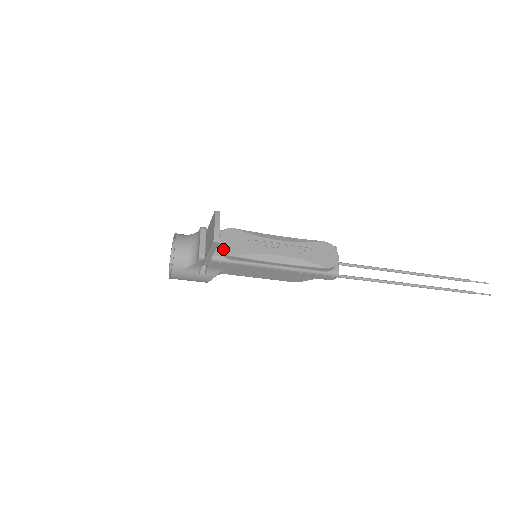
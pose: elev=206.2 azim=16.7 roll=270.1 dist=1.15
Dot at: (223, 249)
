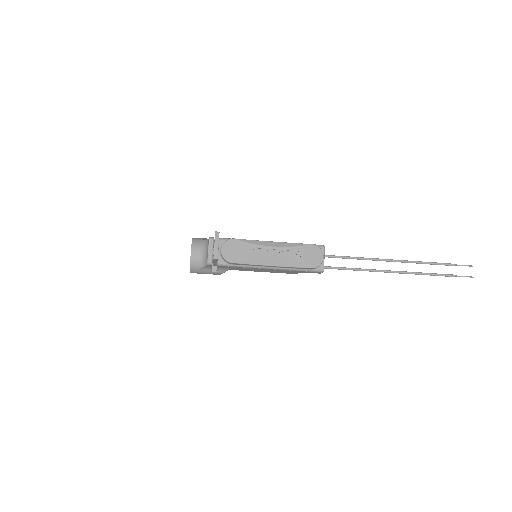
Dot at: (225, 258)
